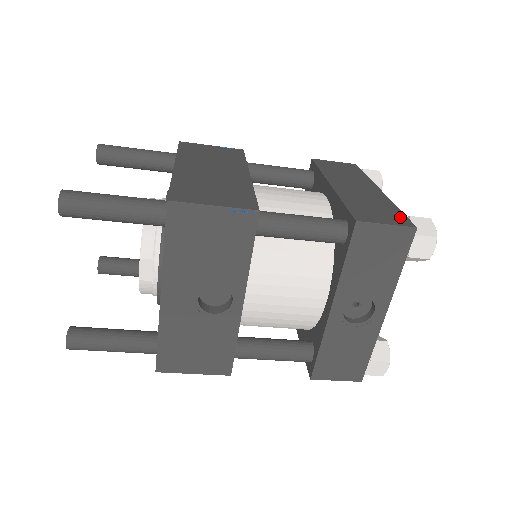
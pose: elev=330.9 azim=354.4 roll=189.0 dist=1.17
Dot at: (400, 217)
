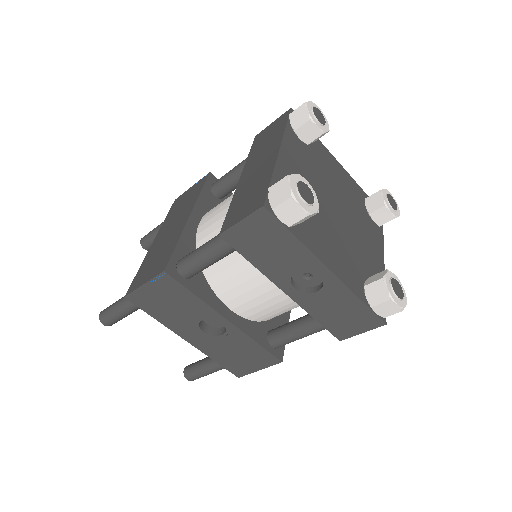
Dot at: (261, 196)
